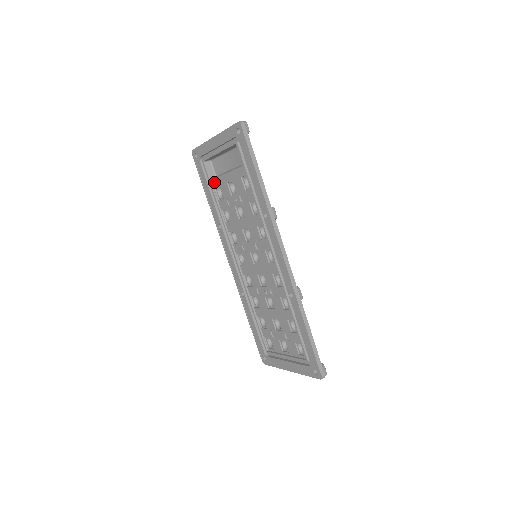
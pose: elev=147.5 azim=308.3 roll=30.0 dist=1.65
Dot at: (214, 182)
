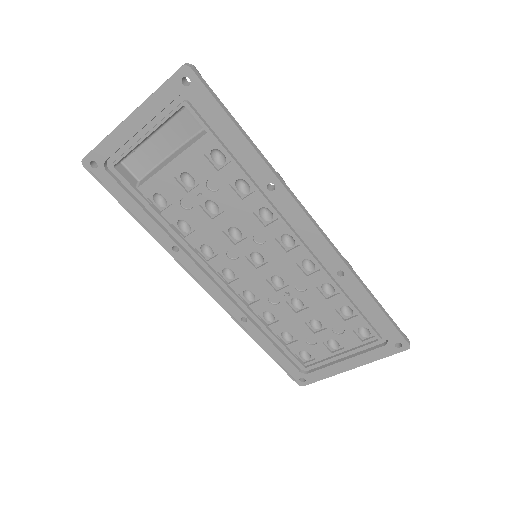
Dot at: (144, 189)
